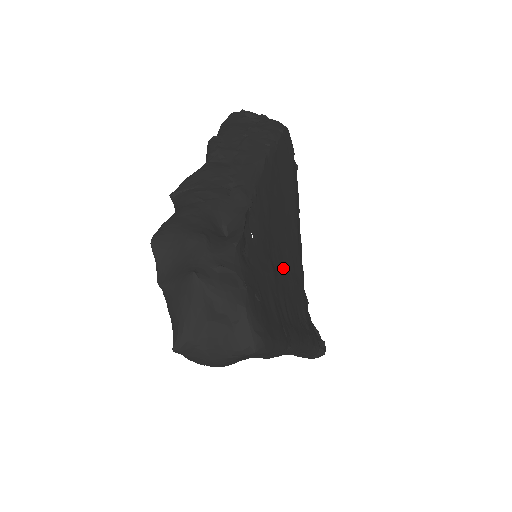
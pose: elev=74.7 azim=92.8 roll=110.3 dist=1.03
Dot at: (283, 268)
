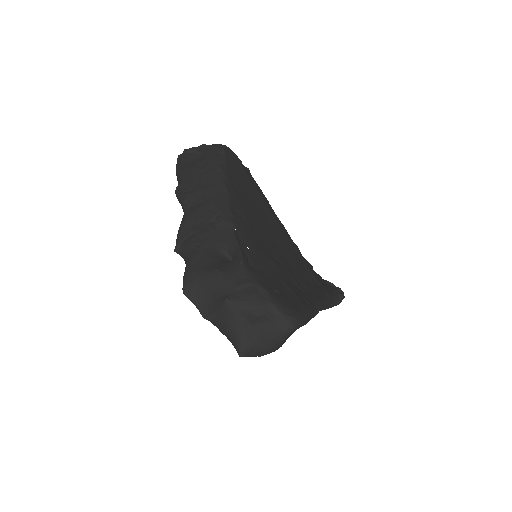
Dot at: (280, 255)
